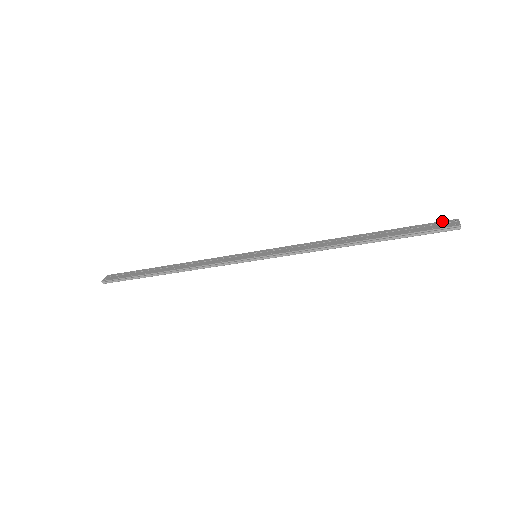
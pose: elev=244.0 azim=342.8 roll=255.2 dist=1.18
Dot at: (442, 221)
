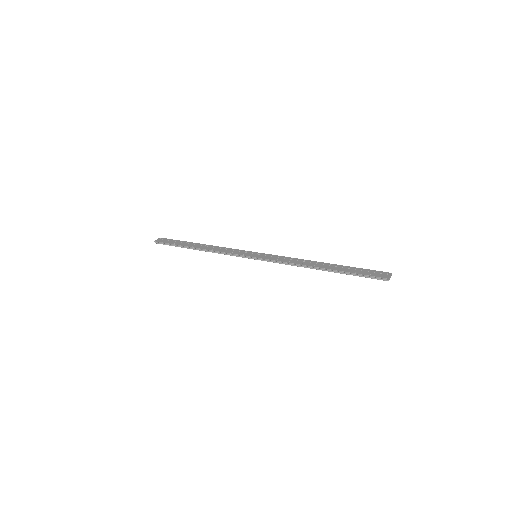
Dot at: (380, 271)
